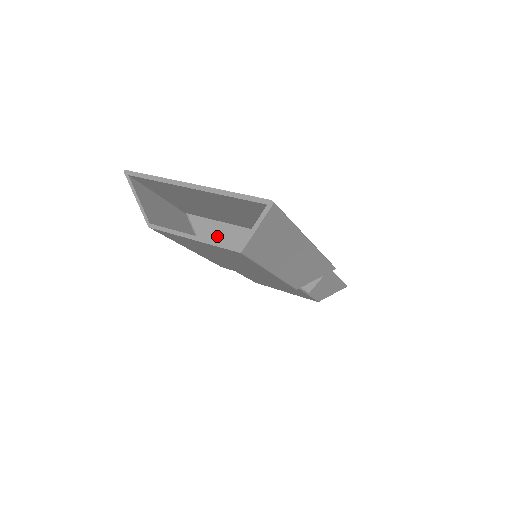
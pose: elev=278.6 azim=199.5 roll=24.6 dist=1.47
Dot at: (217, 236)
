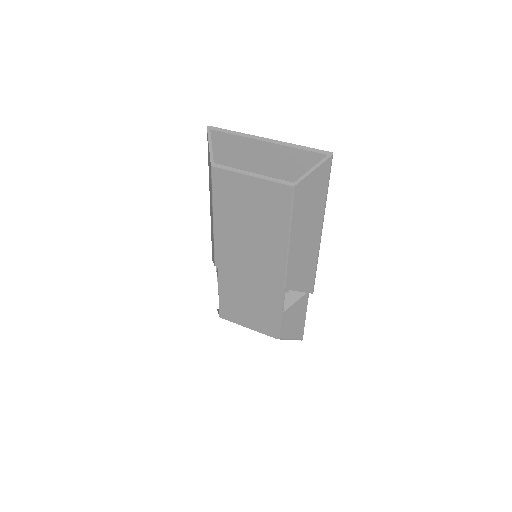
Dot at: occluded
